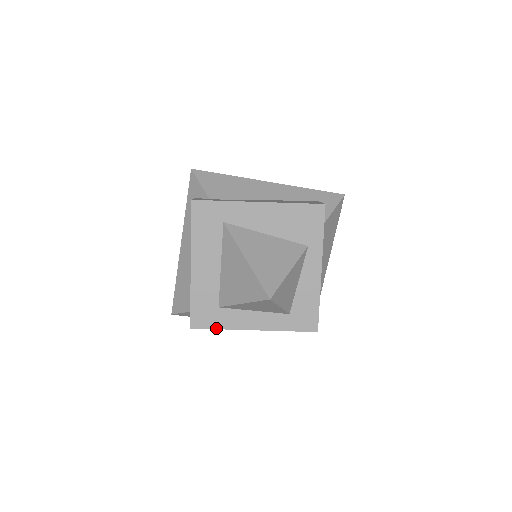
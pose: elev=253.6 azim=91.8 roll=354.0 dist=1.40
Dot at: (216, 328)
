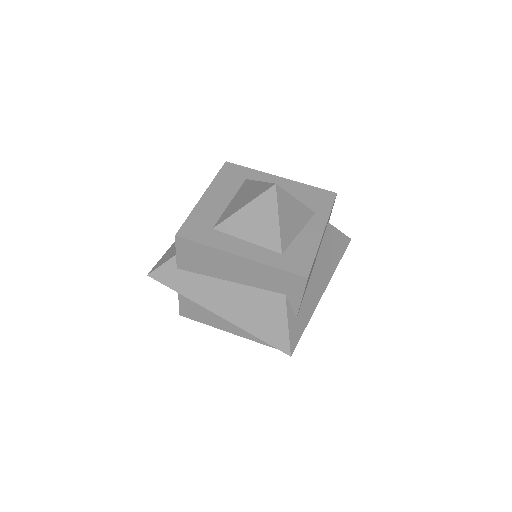
Dot at: (201, 243)
